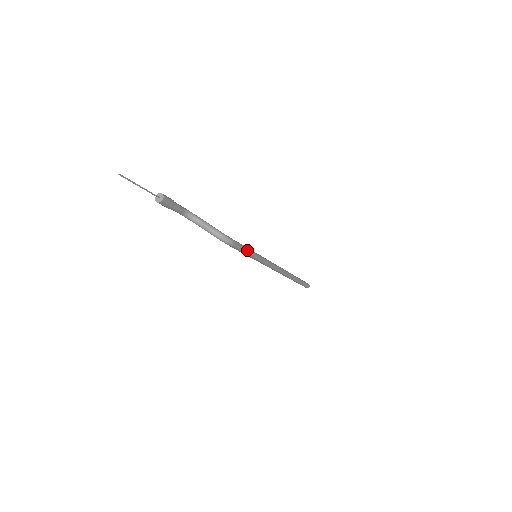
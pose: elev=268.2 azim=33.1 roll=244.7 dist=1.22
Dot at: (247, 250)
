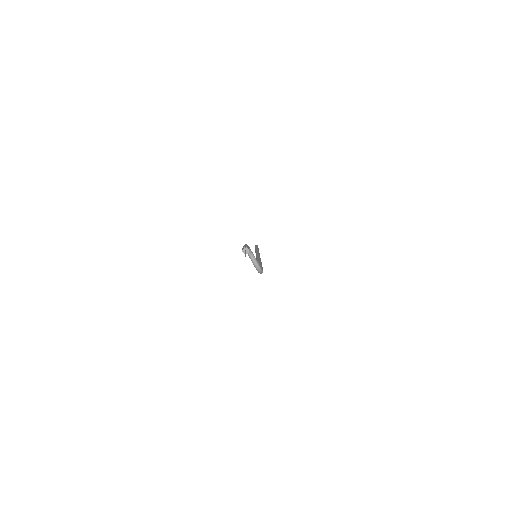
Dot at: occluded
